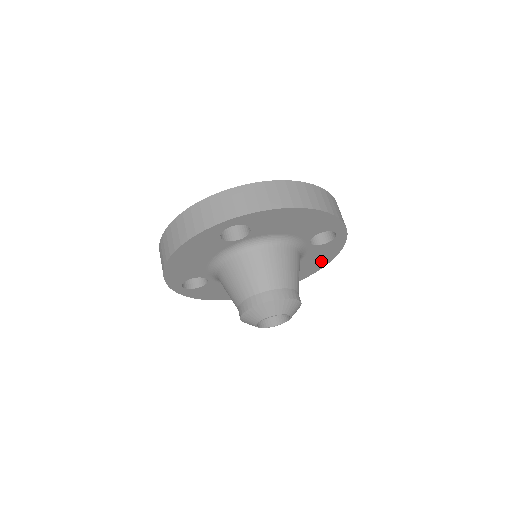
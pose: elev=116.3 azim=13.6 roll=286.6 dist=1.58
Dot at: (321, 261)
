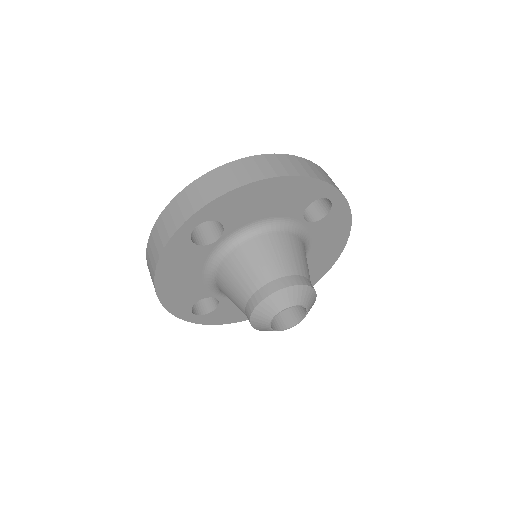
Dot at: (336, 240)
